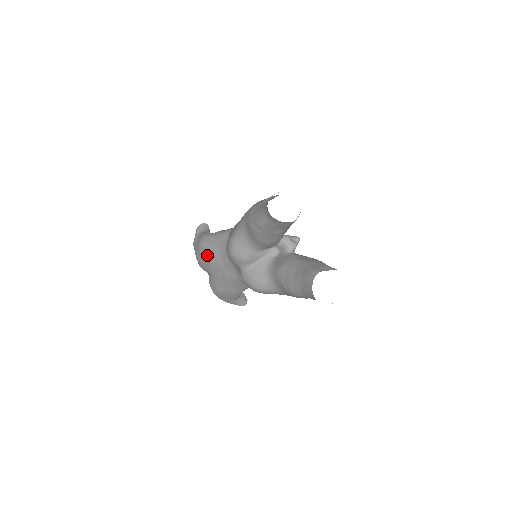
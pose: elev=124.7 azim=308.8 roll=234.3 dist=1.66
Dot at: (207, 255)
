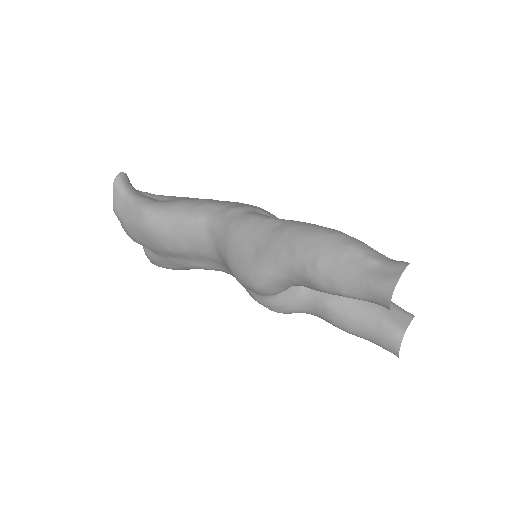
Dot at: (162, 243)
